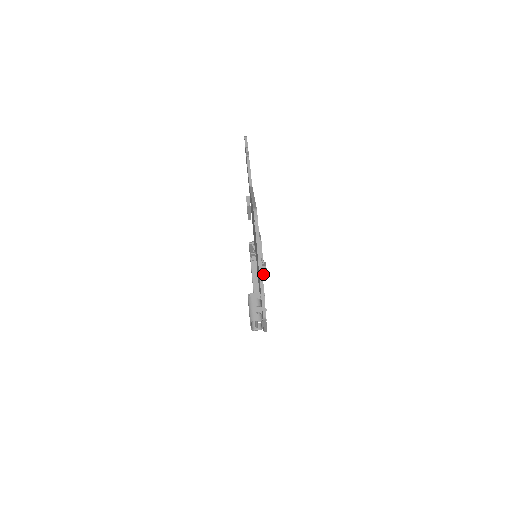
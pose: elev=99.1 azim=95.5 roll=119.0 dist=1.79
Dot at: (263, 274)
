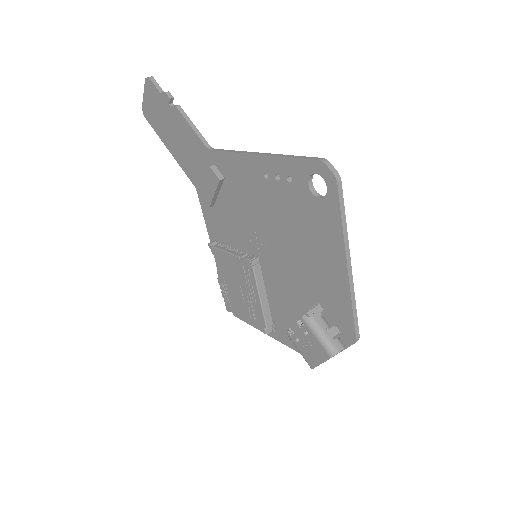
Dot at: occluded
